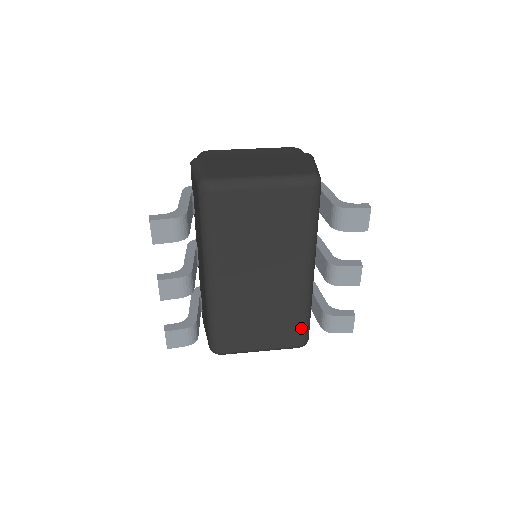
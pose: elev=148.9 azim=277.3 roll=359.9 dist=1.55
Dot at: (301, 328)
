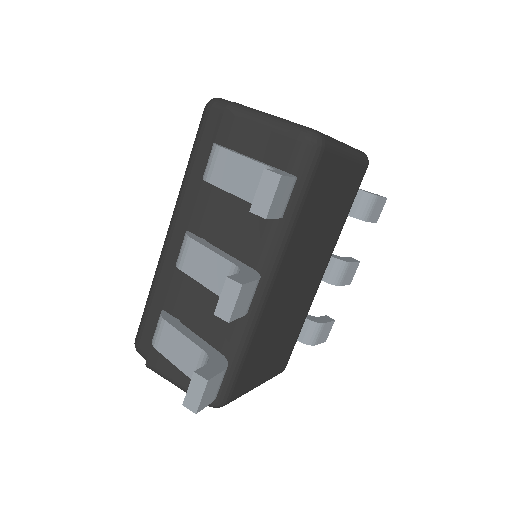
Dot at: (294, 345)
